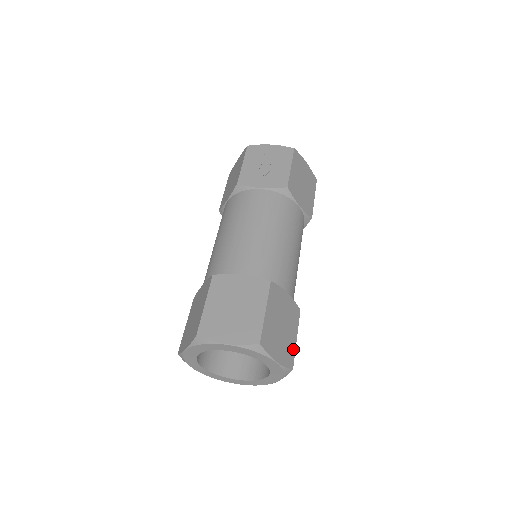
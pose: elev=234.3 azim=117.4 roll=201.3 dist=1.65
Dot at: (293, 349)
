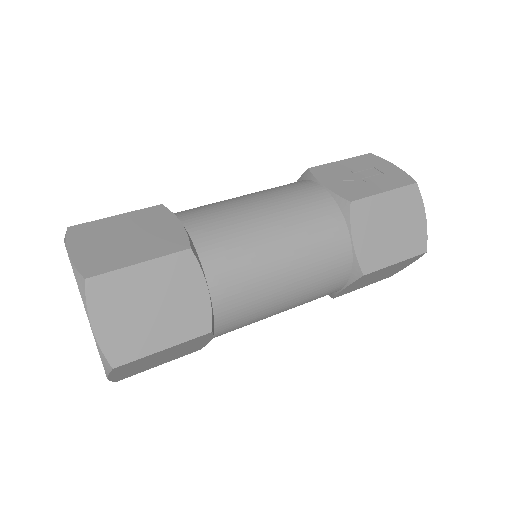
Dot at: (142, 351)
